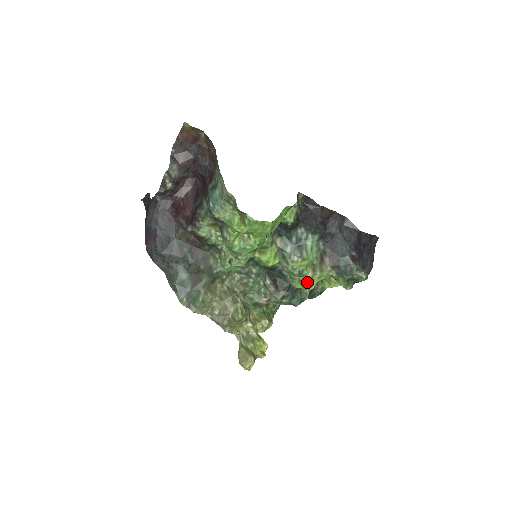
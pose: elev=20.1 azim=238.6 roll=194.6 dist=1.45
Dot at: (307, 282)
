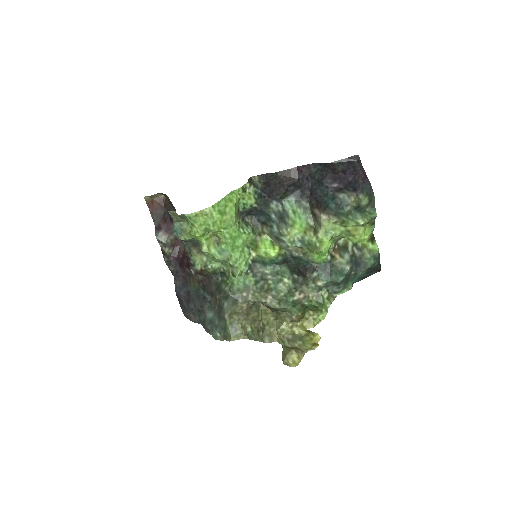
Dot at: (315, 246)
